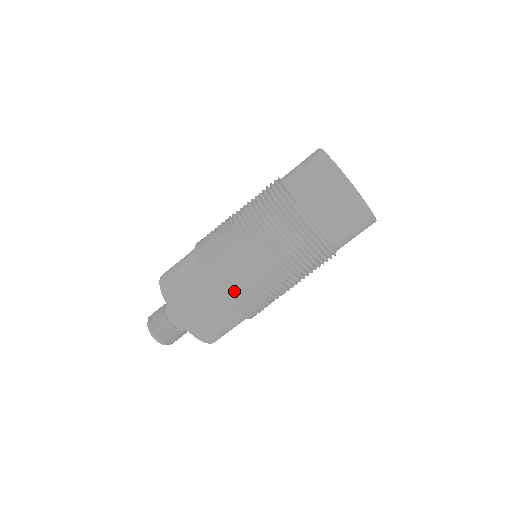
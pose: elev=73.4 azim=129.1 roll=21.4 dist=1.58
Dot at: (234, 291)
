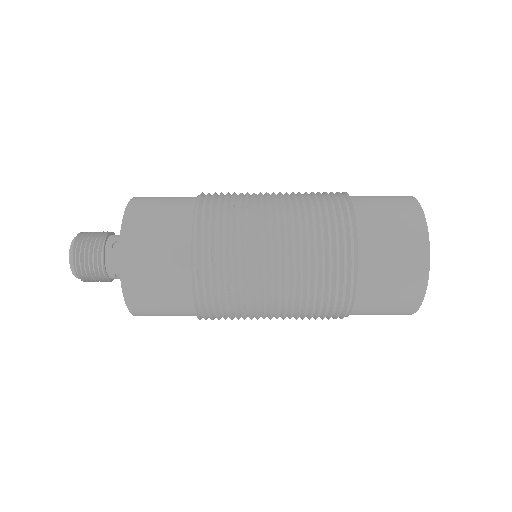
Dot at: (215, 303)
